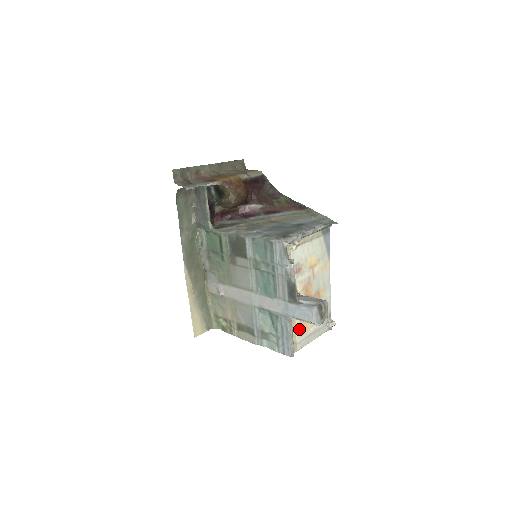
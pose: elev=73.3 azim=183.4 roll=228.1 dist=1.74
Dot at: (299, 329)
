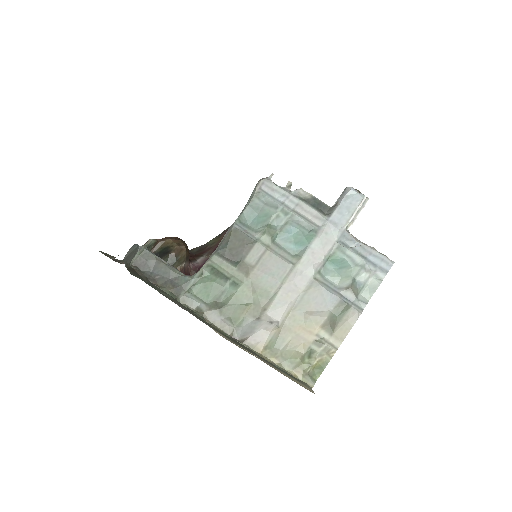
Dot at: occluded
